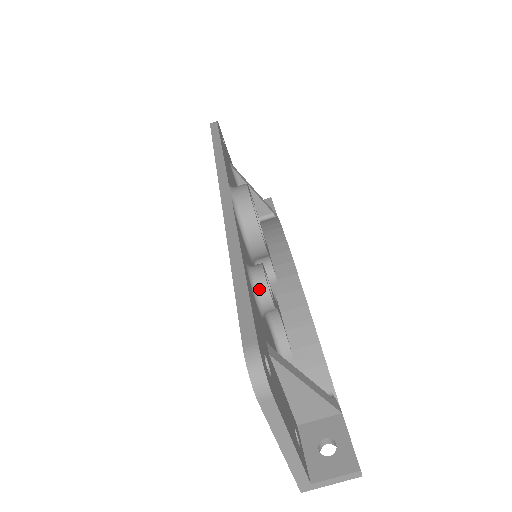
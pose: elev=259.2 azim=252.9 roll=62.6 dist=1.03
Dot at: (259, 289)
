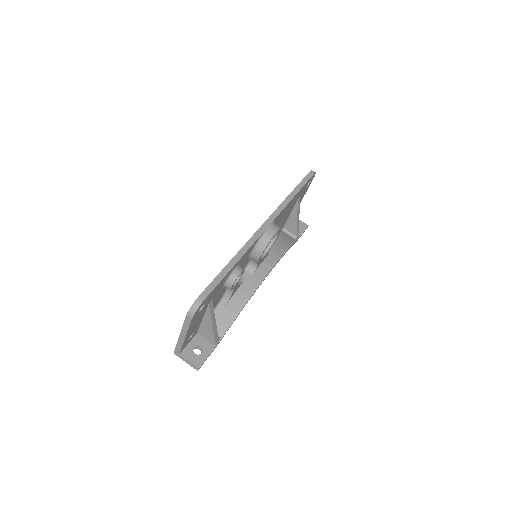
Dot at: (231, 279)
